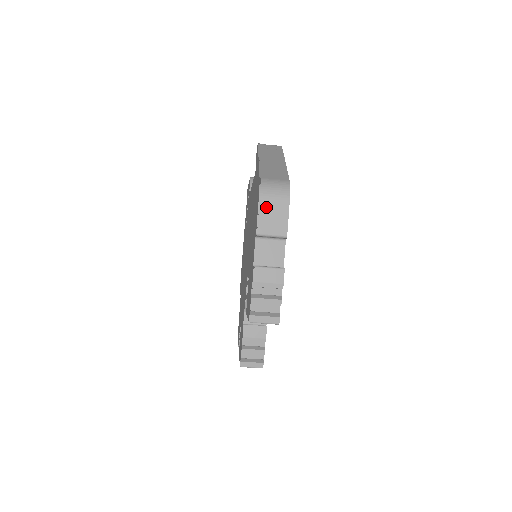
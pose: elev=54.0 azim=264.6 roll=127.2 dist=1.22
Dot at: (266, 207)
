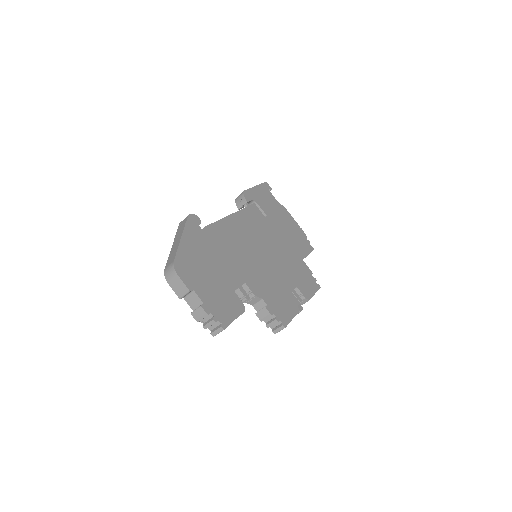
Dot at: (172, 284)
